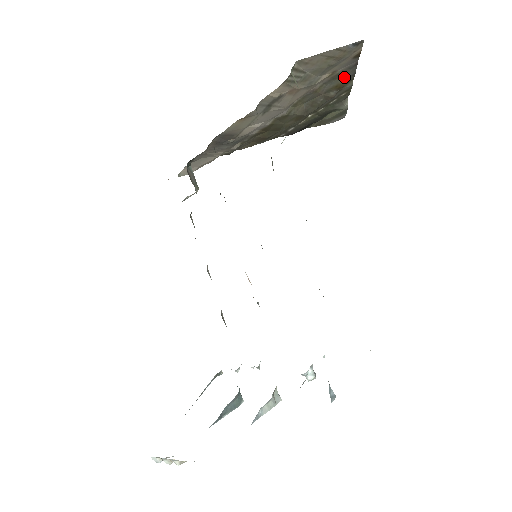
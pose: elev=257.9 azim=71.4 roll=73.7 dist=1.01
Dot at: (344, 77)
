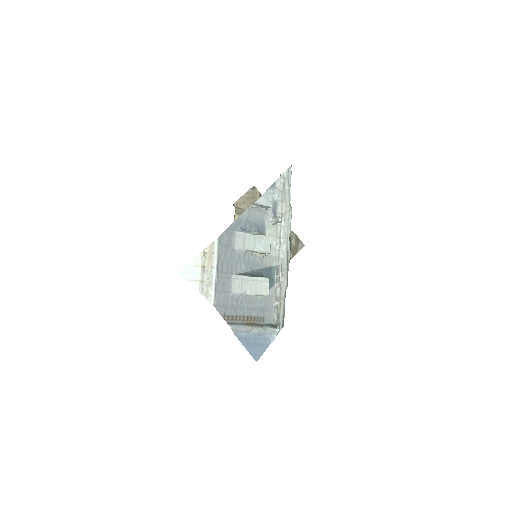
Dot at: occluded
